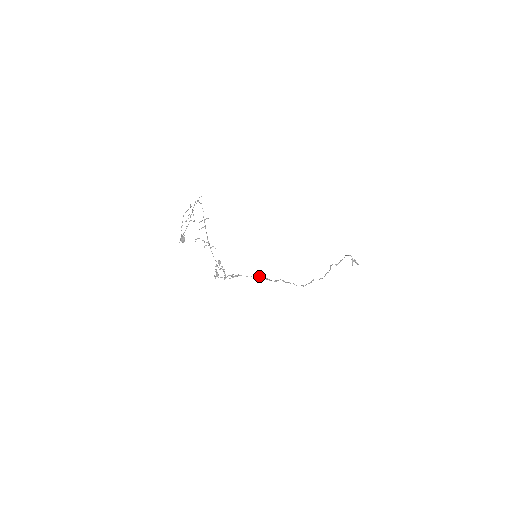
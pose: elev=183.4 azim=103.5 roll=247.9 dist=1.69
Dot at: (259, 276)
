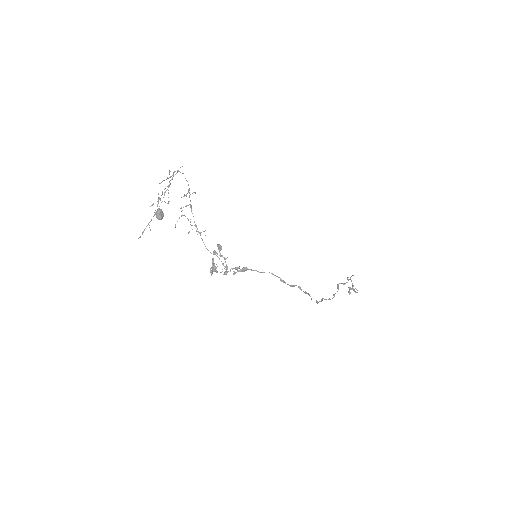
Dot at: (273, 274)
